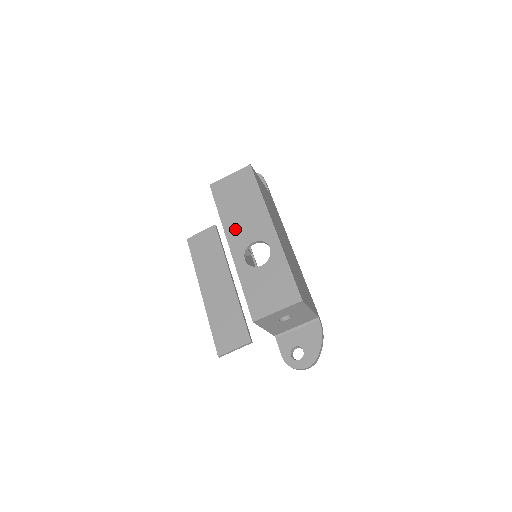
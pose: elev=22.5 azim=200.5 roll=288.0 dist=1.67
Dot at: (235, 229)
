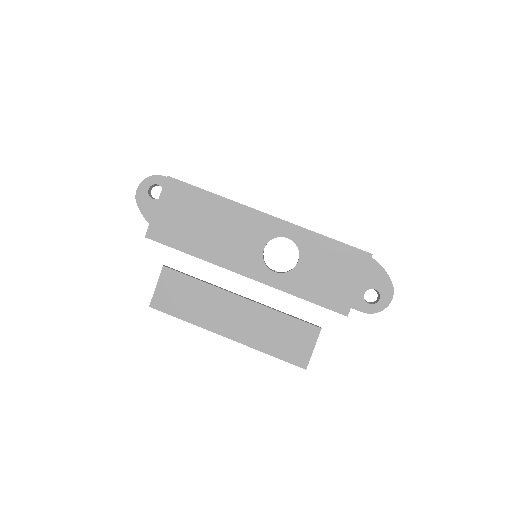
Dot at: (229, 254)
